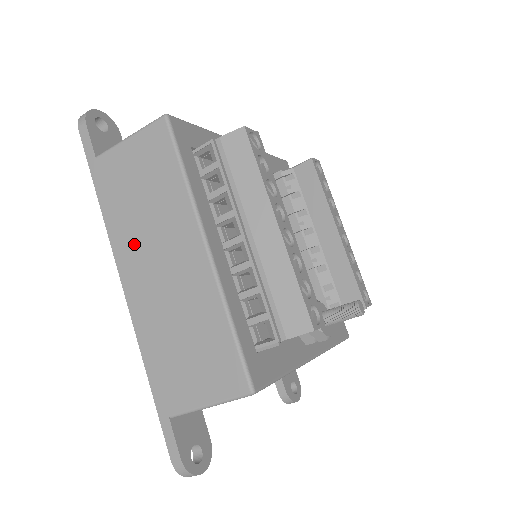
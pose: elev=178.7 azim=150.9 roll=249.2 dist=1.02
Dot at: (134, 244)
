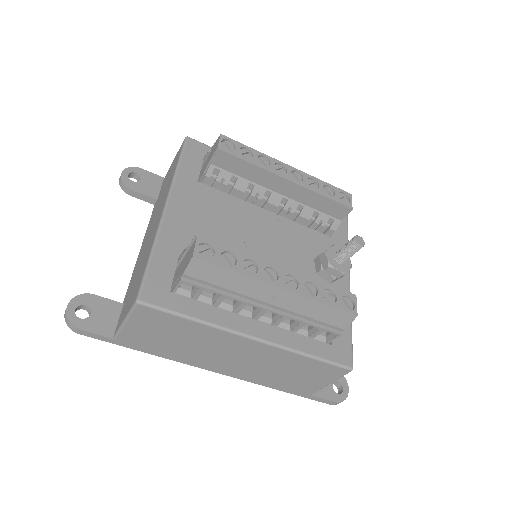
Dot at: (201, 358)
